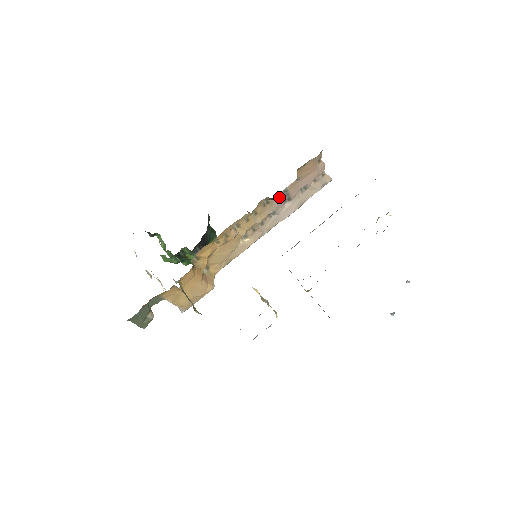
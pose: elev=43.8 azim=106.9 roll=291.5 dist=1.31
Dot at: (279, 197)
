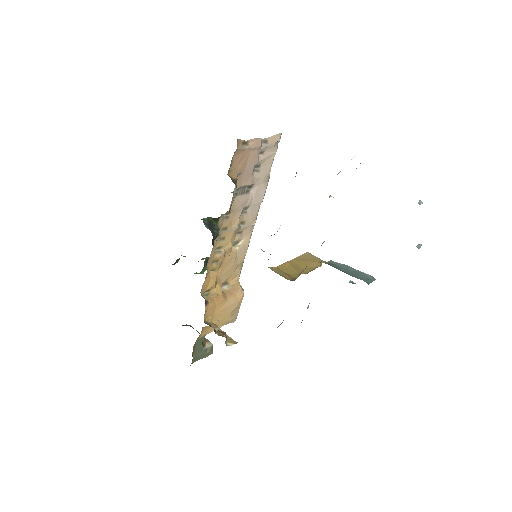
Dot at: (236, 198)
